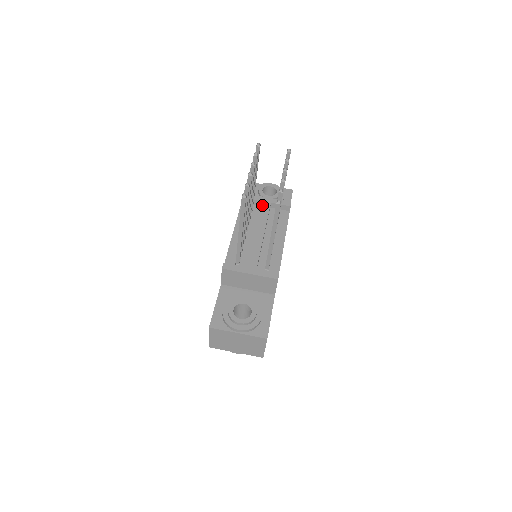
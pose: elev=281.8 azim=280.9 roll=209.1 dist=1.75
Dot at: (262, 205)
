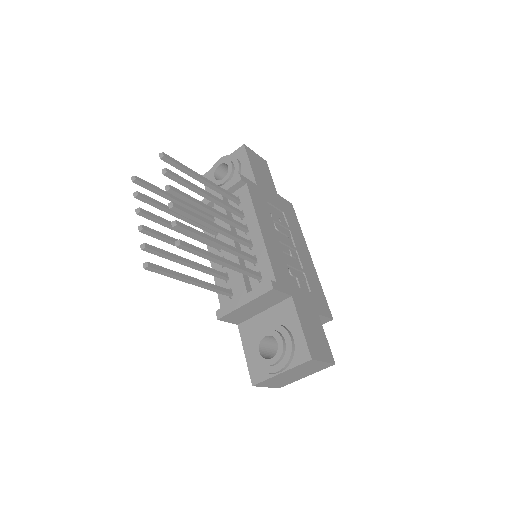
Dot at: (215, 205)
